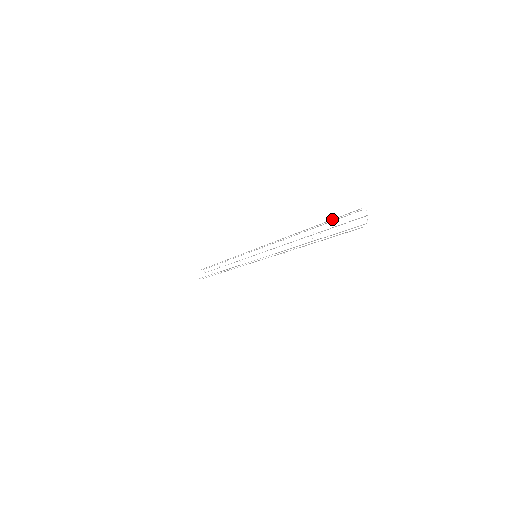
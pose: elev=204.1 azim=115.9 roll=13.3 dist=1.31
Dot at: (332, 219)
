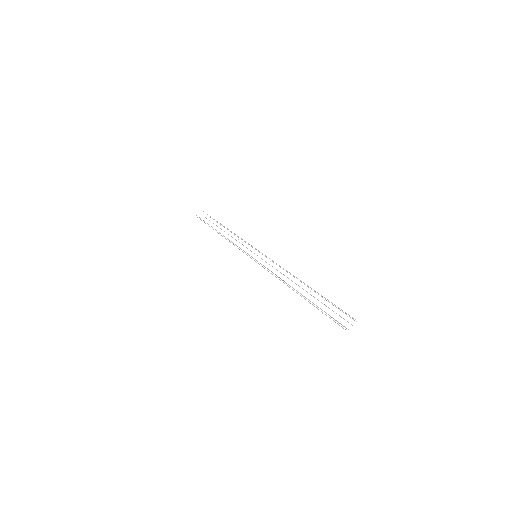
Dot at: occluded
